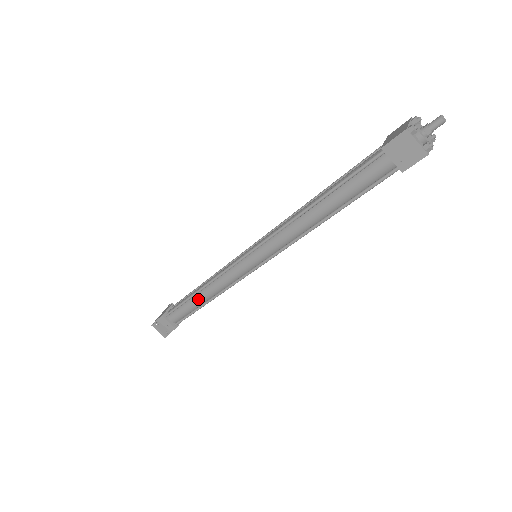
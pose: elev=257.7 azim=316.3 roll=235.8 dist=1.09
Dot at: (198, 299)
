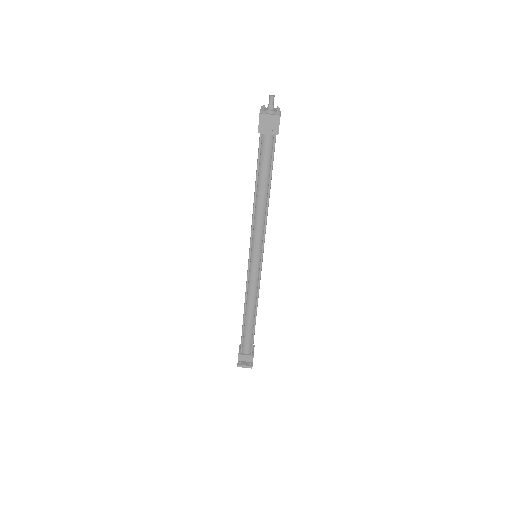
Dot at: (249, 318)
